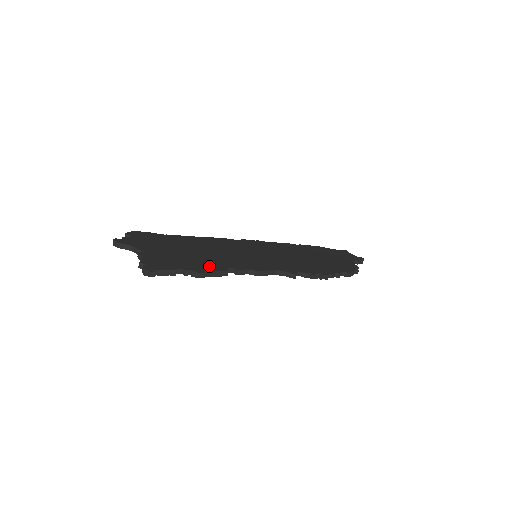
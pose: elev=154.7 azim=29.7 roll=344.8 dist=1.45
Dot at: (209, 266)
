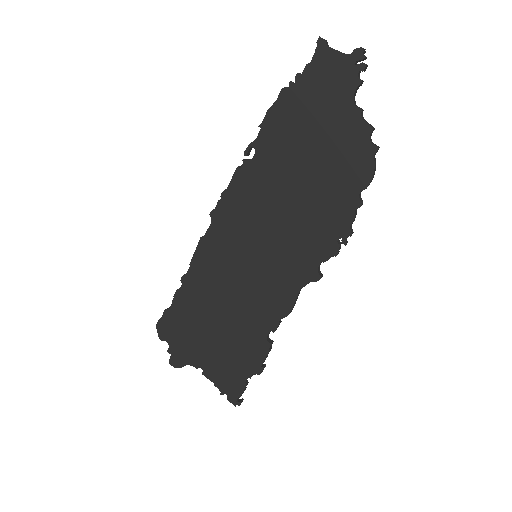
Dot at: (254, 350)
